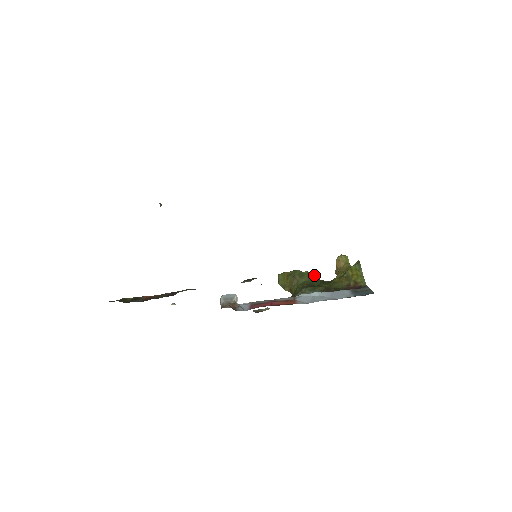
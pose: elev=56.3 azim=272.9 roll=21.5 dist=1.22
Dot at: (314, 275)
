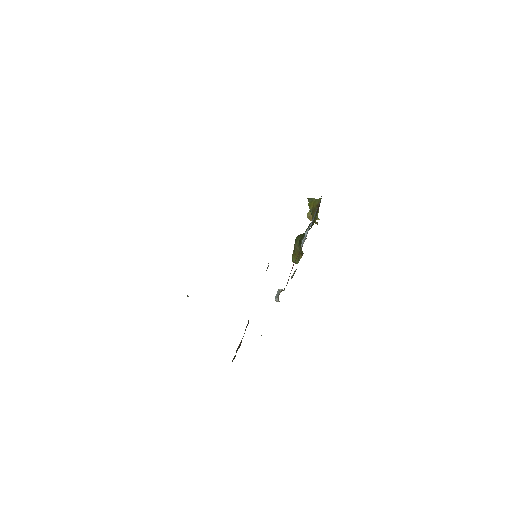
Dot at: occluded
